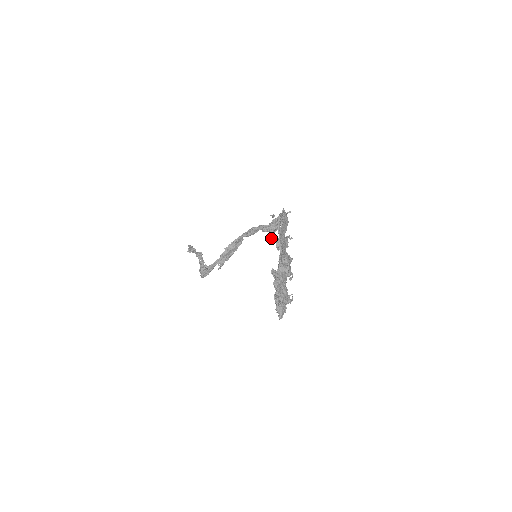
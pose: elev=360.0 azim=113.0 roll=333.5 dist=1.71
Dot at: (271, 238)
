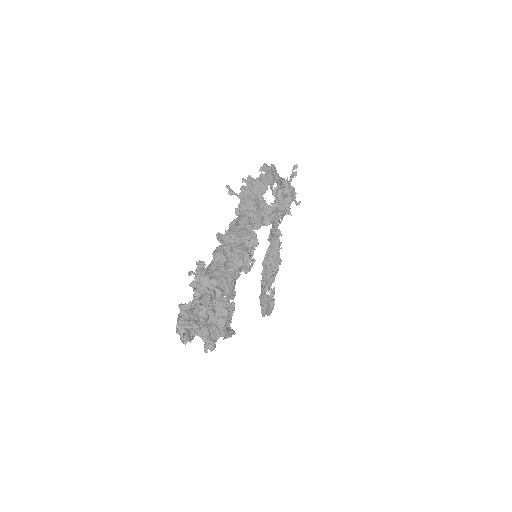
Dot at: (279, 220)
